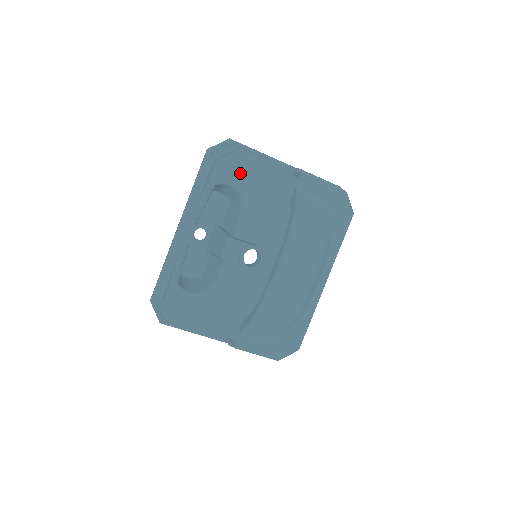
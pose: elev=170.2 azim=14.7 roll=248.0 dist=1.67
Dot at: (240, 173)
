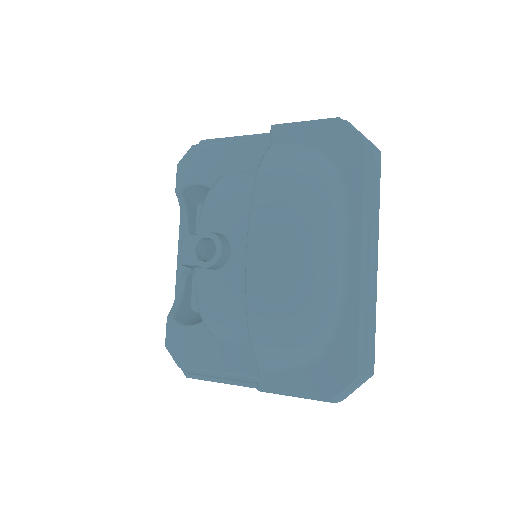
Dot at: (202, 165)
